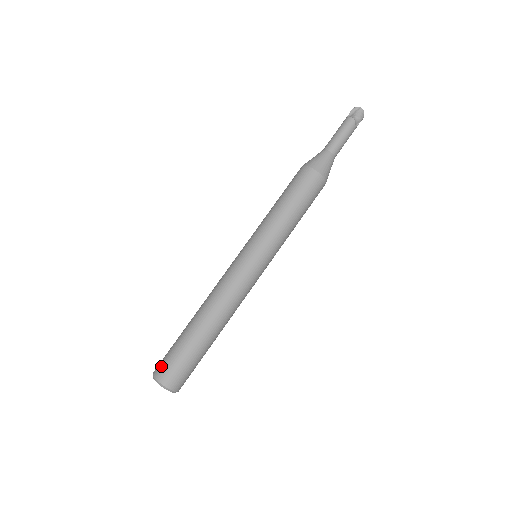
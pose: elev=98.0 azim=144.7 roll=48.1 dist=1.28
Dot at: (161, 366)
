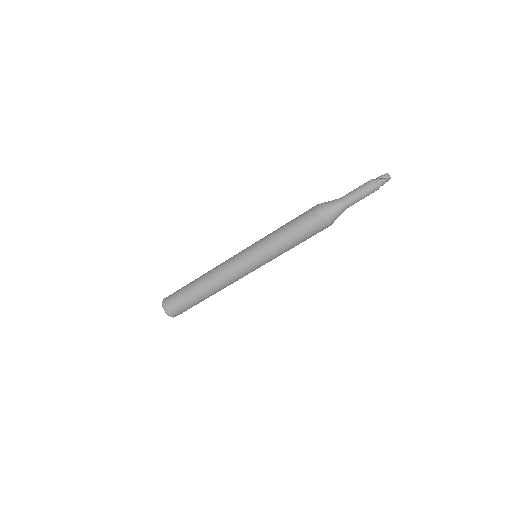
Dot at: (173, 310)
